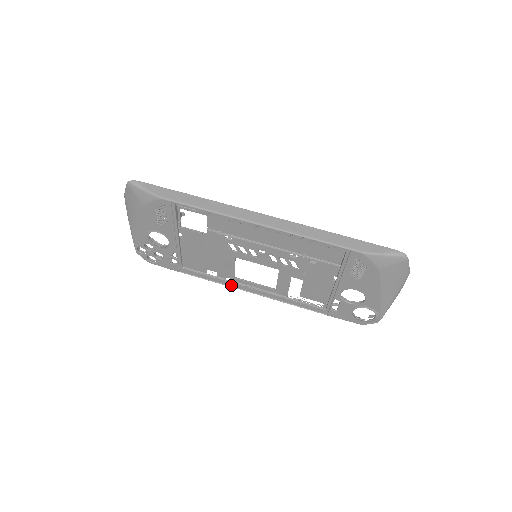
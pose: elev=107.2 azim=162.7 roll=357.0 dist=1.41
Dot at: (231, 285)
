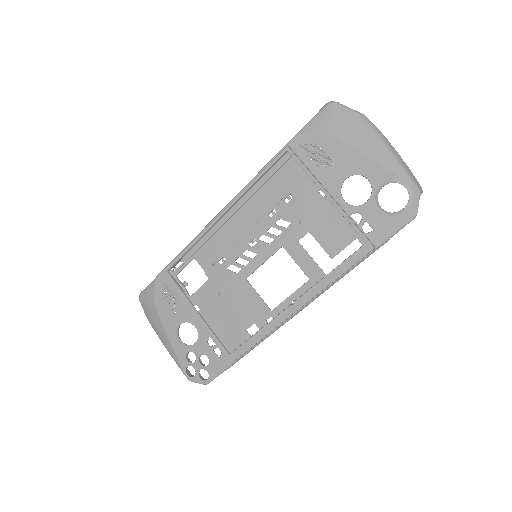
Dot at: (276, 324)
